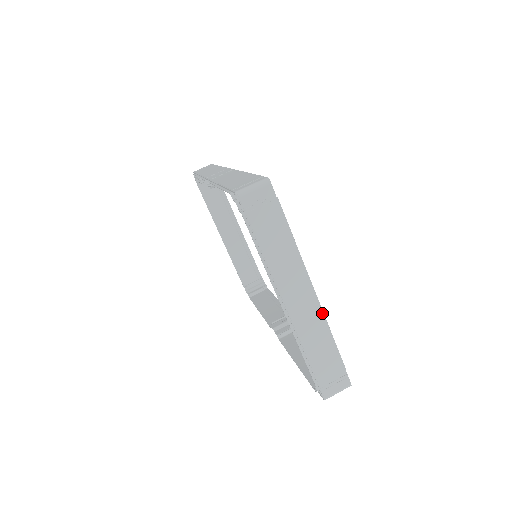
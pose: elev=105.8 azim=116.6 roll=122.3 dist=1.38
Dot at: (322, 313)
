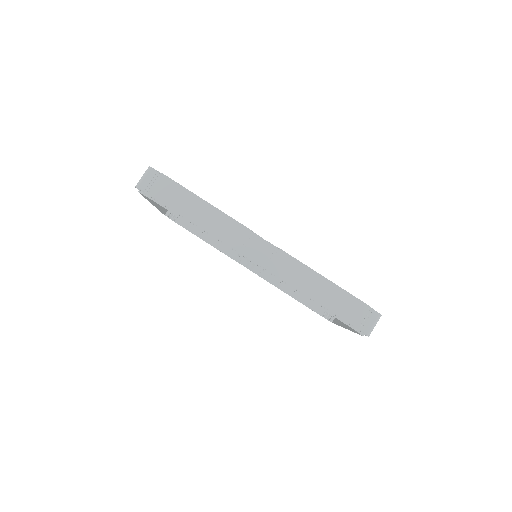
Dot at: occluded
